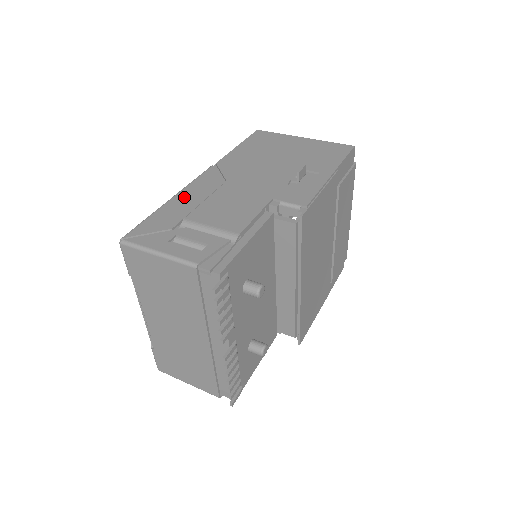
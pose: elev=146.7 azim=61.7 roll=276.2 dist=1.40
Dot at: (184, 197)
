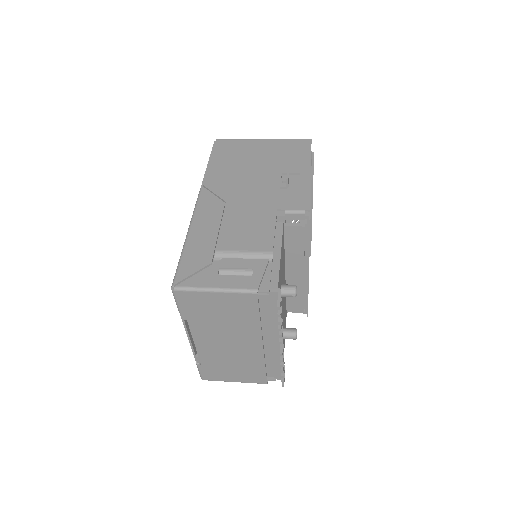
Dot at: (199, 228)
